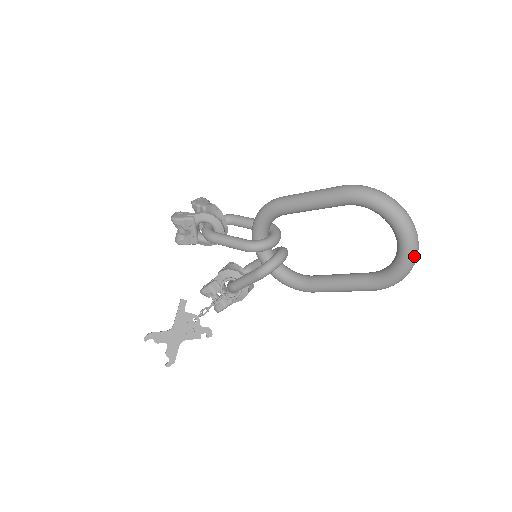
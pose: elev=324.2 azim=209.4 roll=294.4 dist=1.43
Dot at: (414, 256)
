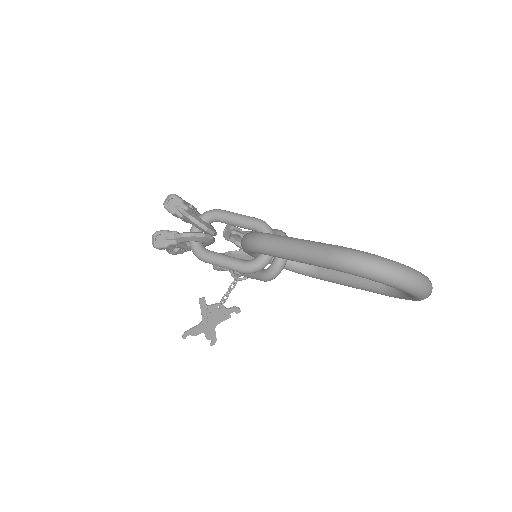
Dot at: (427, 297)
